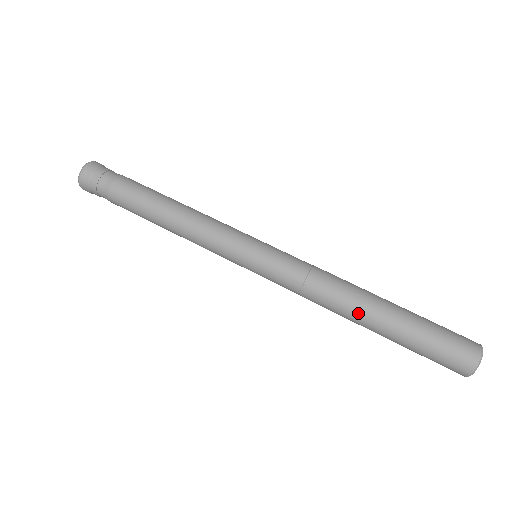
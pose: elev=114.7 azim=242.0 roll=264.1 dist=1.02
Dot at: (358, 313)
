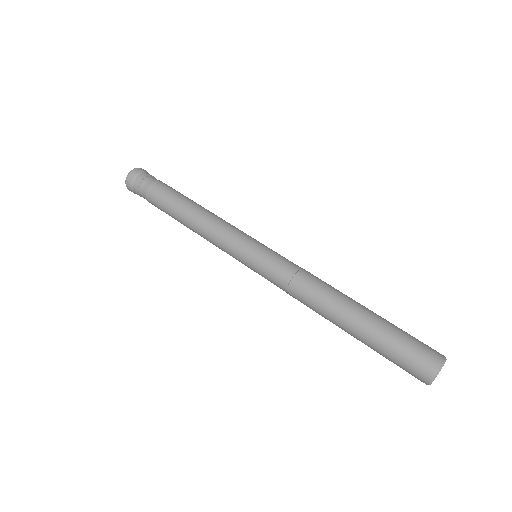
Dot at: (332, 316)
